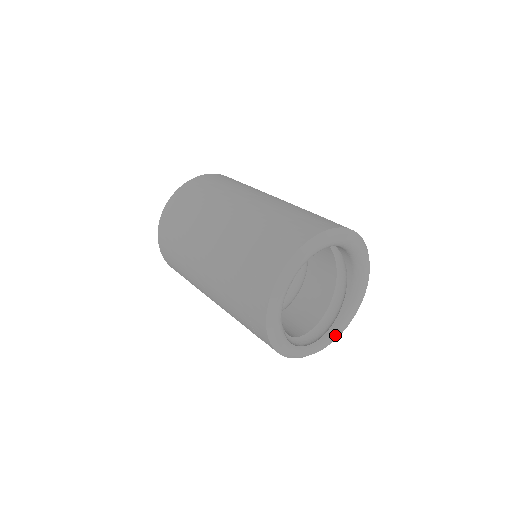
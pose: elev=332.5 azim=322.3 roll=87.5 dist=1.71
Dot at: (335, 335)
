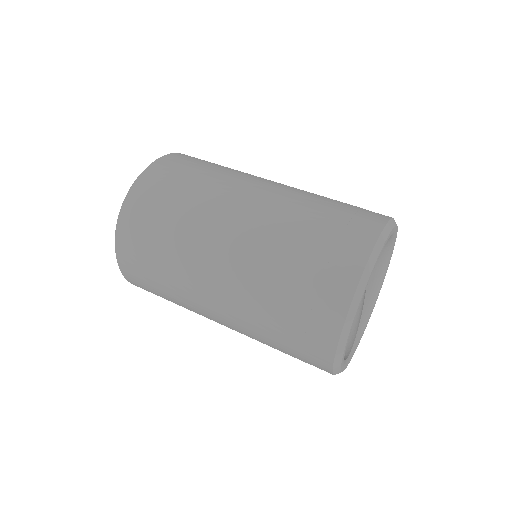
Dot at: (365, 328)
